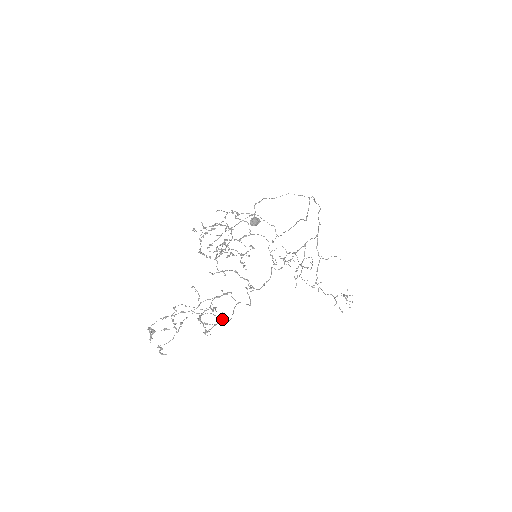
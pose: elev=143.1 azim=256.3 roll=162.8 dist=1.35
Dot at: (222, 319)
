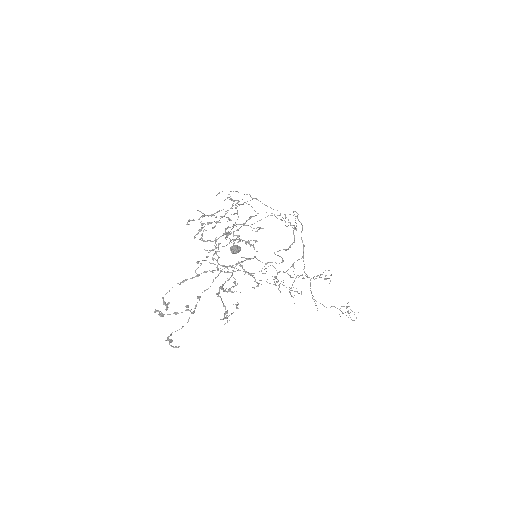
Dot at: (238, 308)
